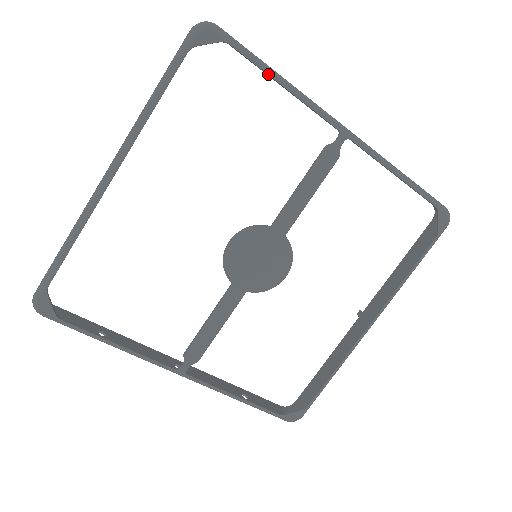
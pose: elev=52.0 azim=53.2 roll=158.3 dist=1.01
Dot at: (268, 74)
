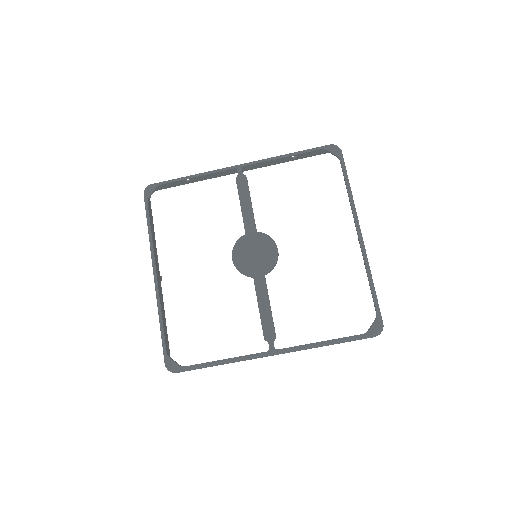
Dot at: (184, 179)
